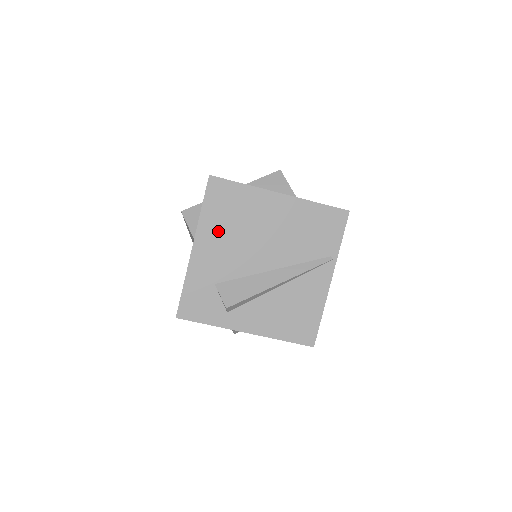
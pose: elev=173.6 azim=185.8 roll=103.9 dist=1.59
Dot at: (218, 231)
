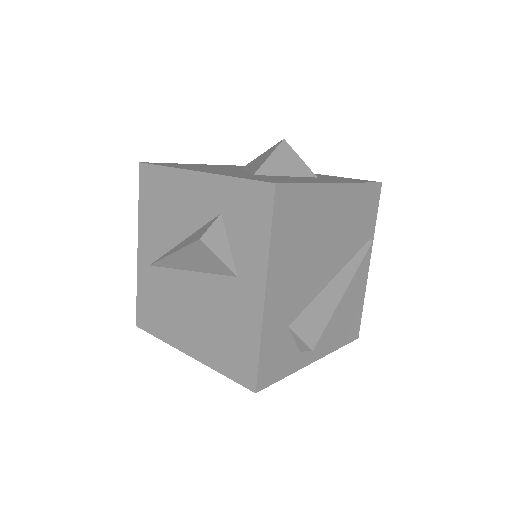
Dot at: (288, 259)
